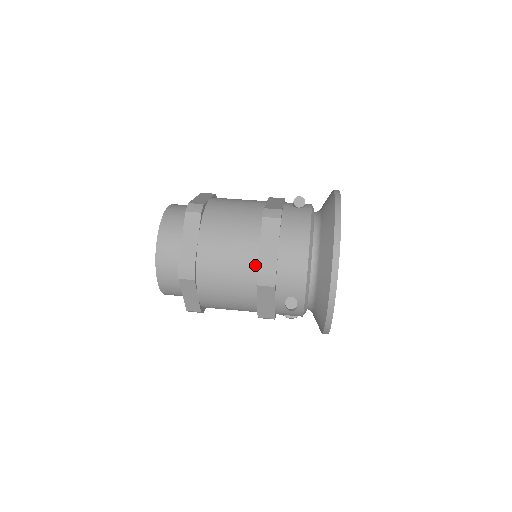
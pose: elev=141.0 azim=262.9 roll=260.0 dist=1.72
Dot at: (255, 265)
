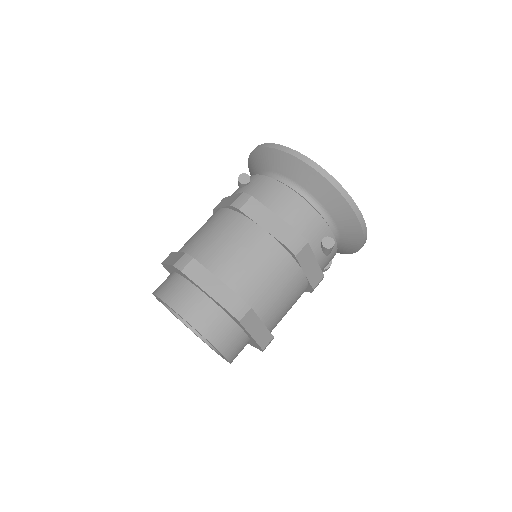
Dot at: (277, 245)
